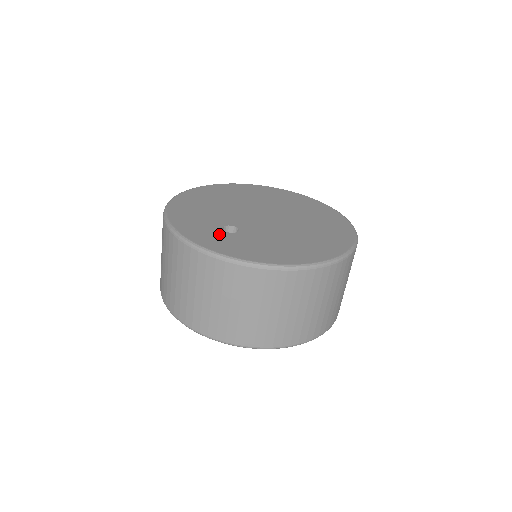
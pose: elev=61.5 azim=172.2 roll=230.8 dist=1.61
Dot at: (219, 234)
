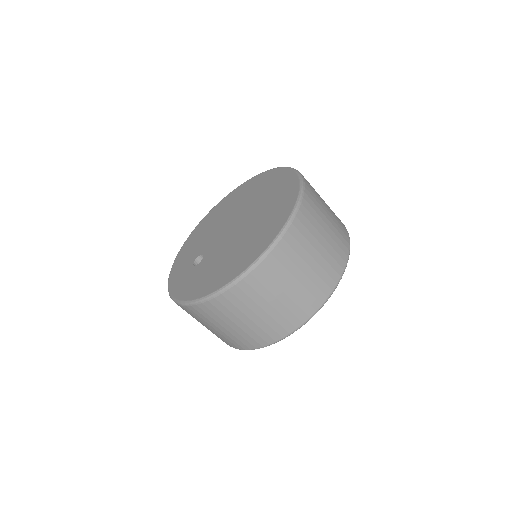
Dot at: (187, 271)
